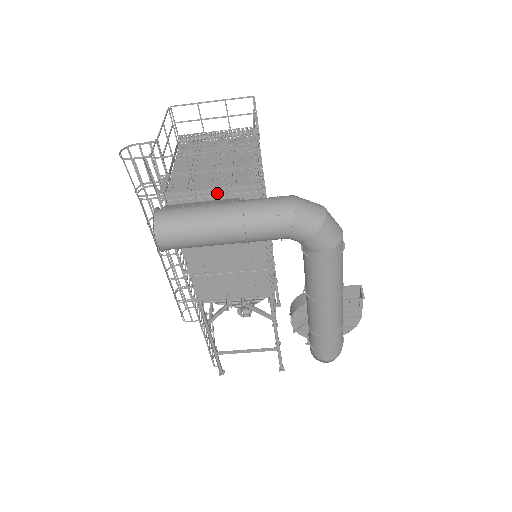
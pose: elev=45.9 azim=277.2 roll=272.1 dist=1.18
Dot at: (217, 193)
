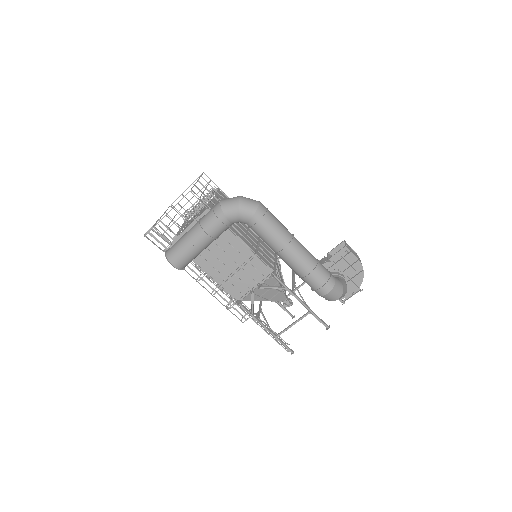
Dot at: occluded
